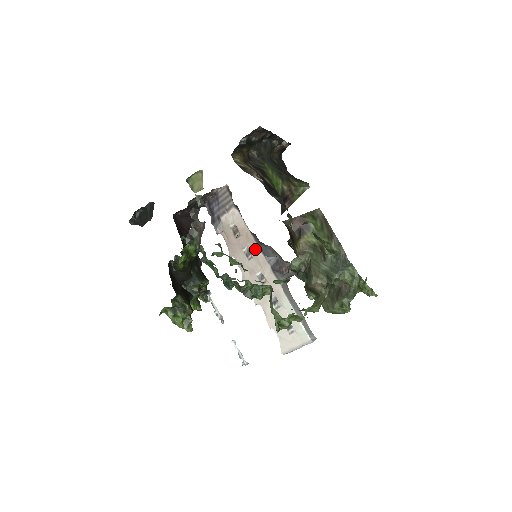
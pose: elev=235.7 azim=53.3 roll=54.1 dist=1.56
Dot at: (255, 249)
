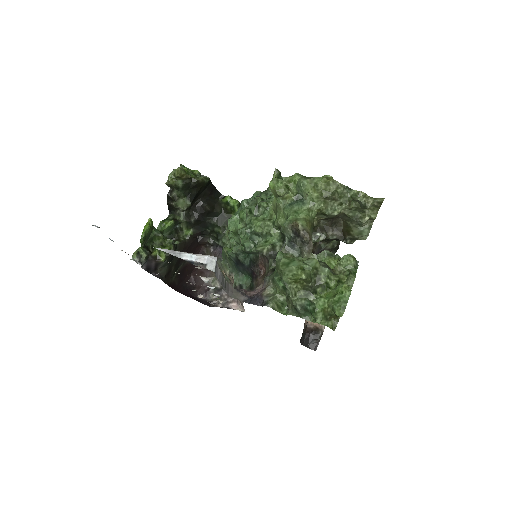
Dot at: occluded
